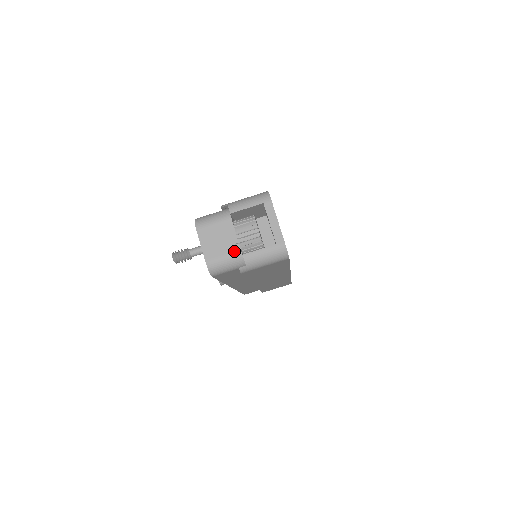
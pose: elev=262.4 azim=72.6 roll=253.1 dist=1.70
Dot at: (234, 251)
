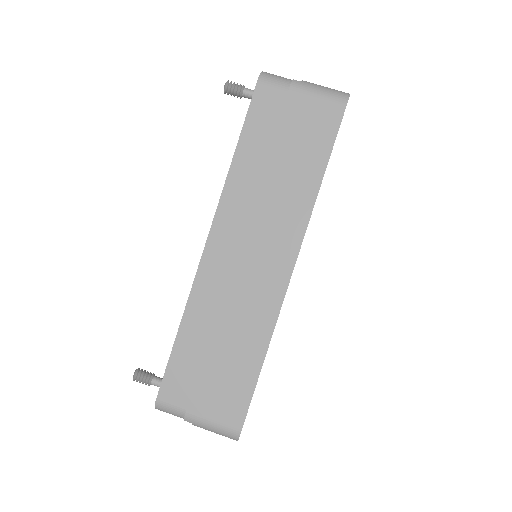
Dot at: occluded
